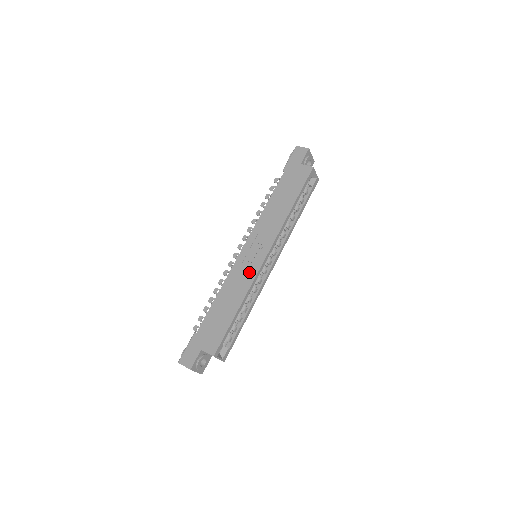
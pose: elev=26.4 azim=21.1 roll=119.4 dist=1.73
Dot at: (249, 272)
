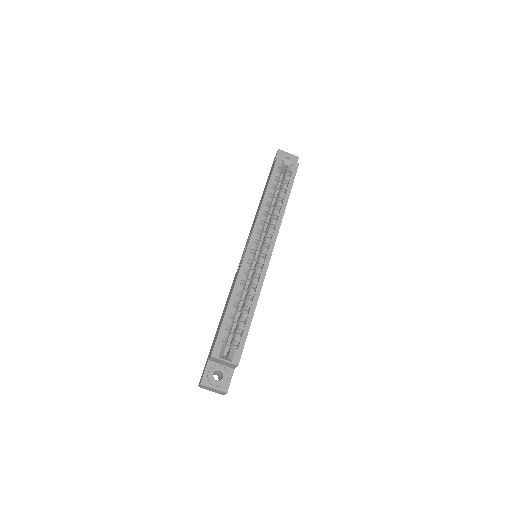
Dot at: (239, 267)
